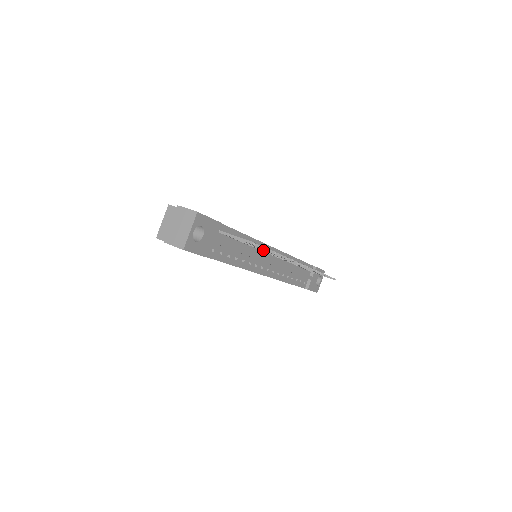
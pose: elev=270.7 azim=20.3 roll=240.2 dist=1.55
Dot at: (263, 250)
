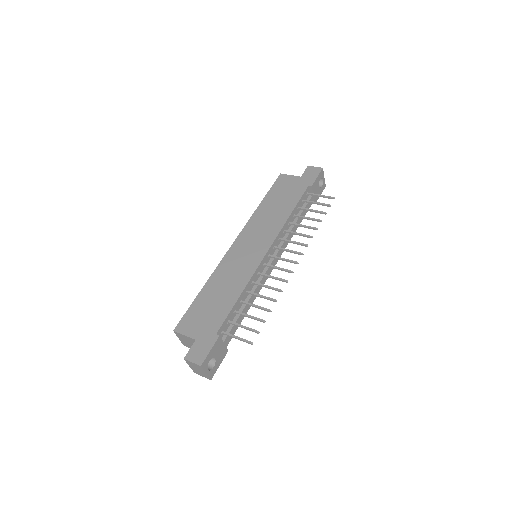
Dot at: (260, 297)
